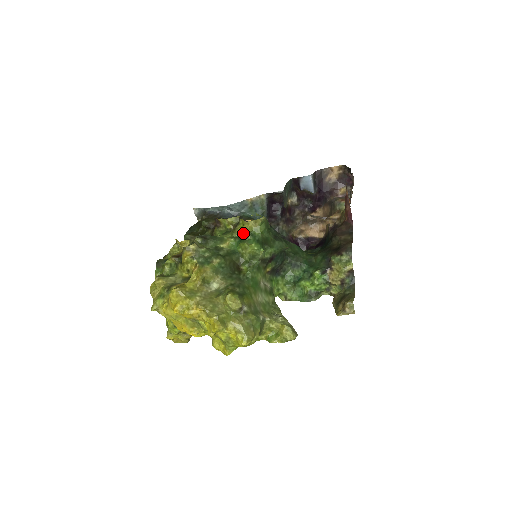
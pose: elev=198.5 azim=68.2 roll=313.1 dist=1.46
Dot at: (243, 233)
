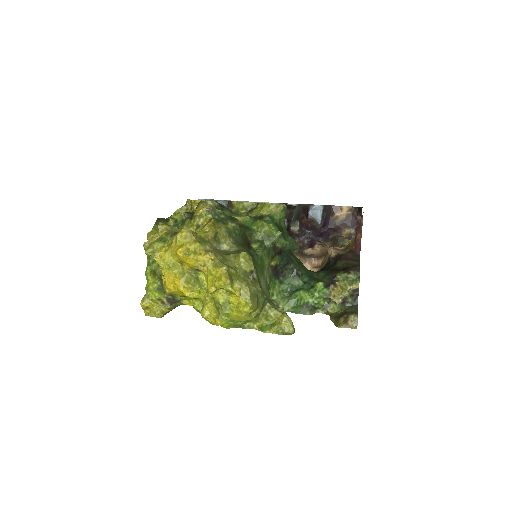
Dot at: (261, 214)
